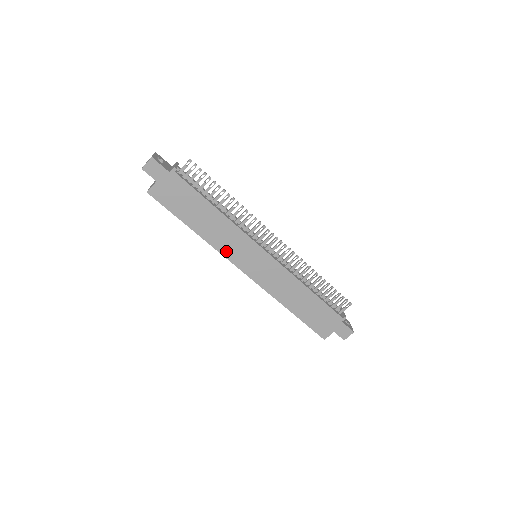
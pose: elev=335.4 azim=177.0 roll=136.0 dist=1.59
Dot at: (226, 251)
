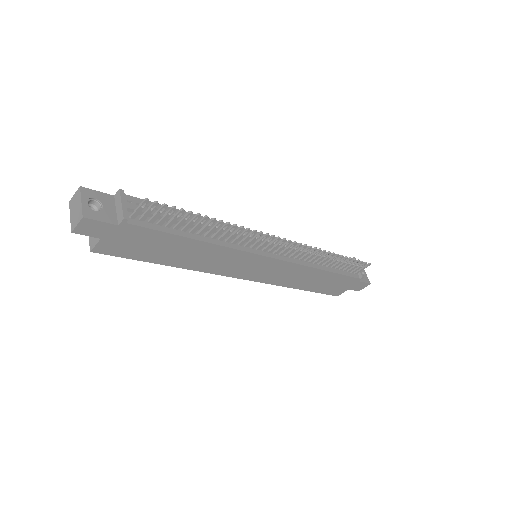
Dot at: (219, 270)
